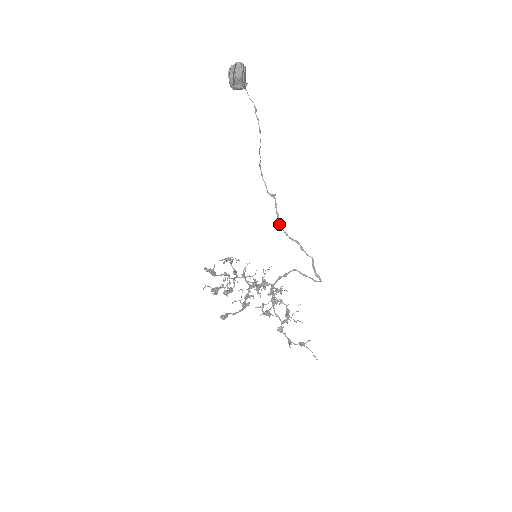
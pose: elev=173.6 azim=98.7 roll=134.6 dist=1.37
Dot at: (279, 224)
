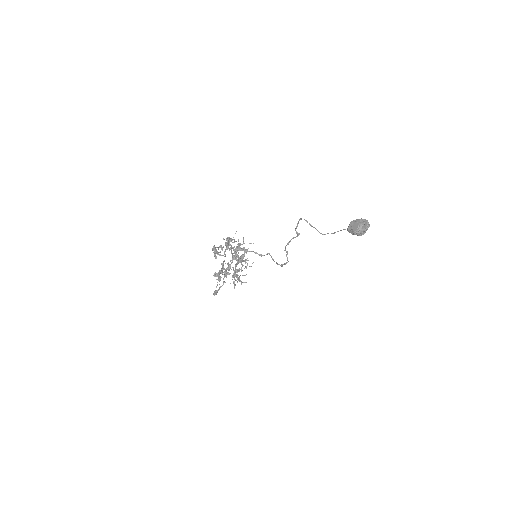
Dot at: occluded
